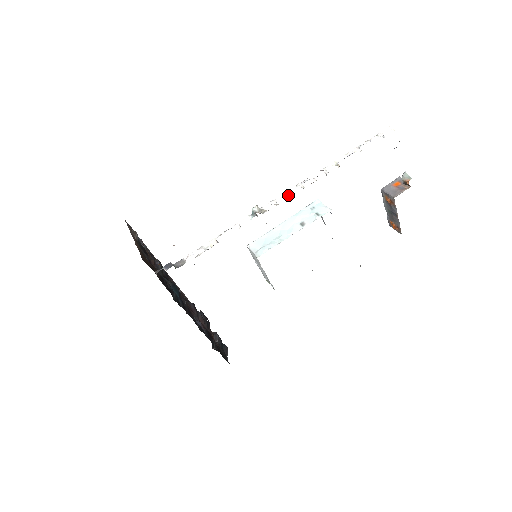
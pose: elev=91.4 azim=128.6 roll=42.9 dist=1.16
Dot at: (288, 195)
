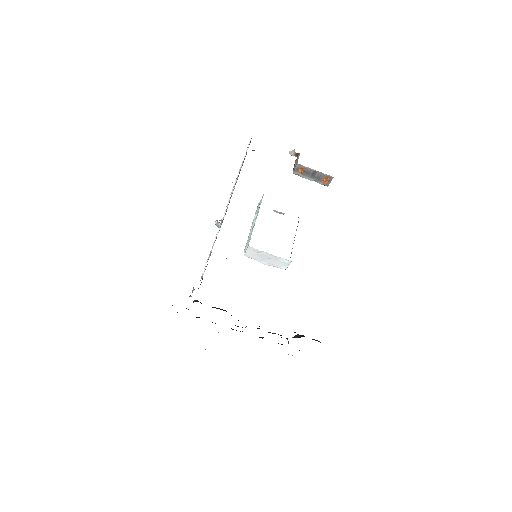
Dot at: (228, 203)
